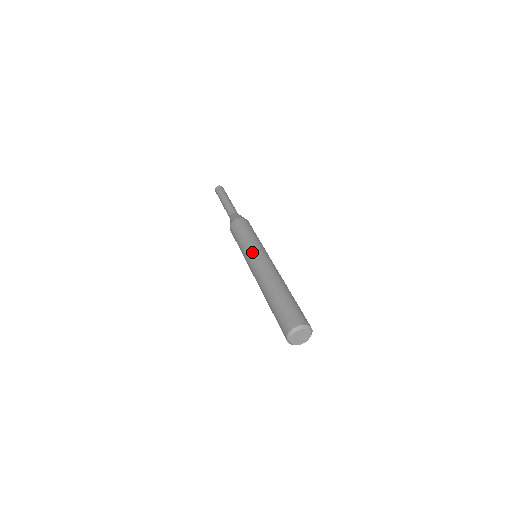
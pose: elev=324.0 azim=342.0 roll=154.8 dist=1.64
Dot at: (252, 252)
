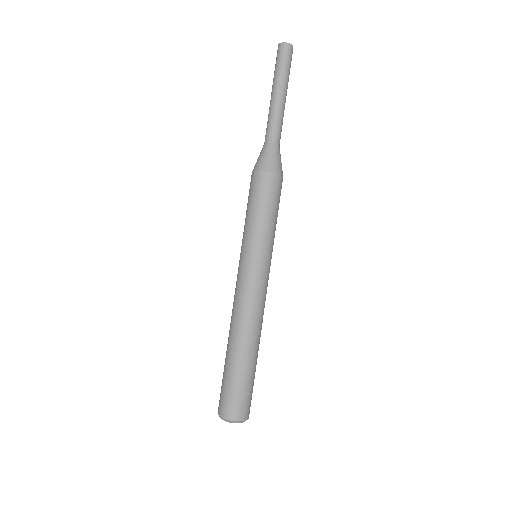
Dot at: (243, 262)
